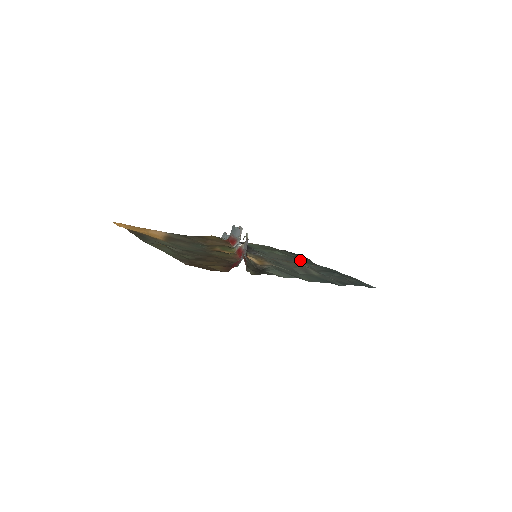
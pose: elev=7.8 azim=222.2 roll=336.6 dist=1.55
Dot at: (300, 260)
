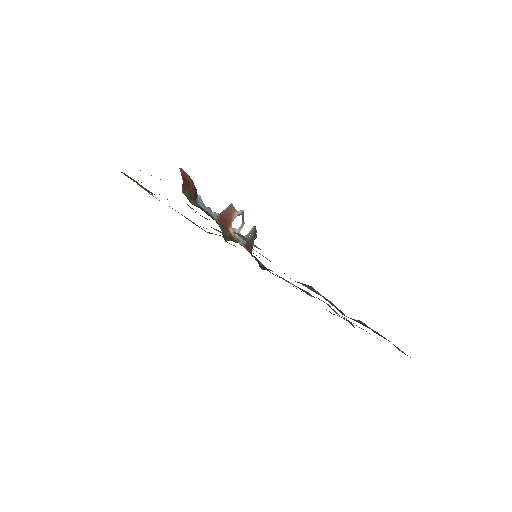
Dot at: occluded
